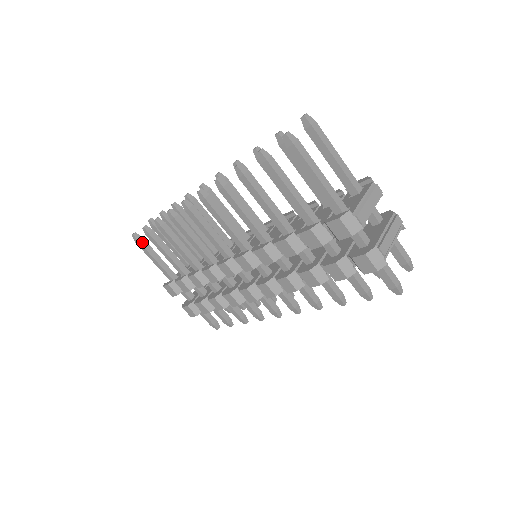
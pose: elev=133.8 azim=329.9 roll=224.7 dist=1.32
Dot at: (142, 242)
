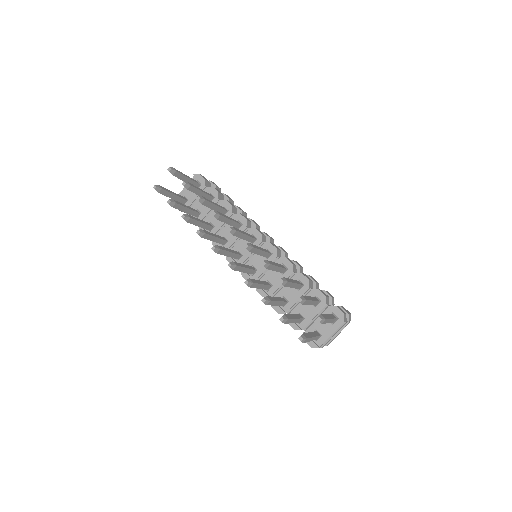
Dot at: (162, 192)
